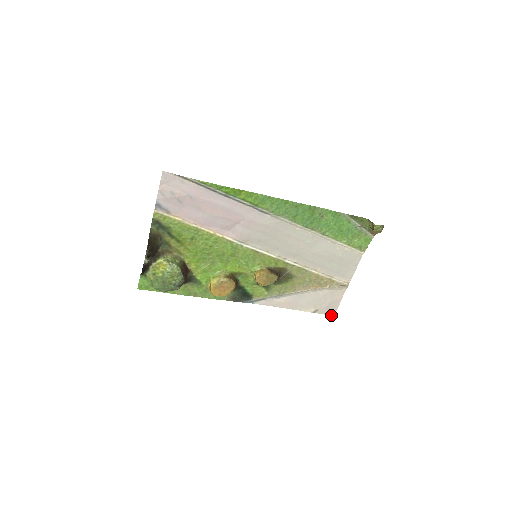
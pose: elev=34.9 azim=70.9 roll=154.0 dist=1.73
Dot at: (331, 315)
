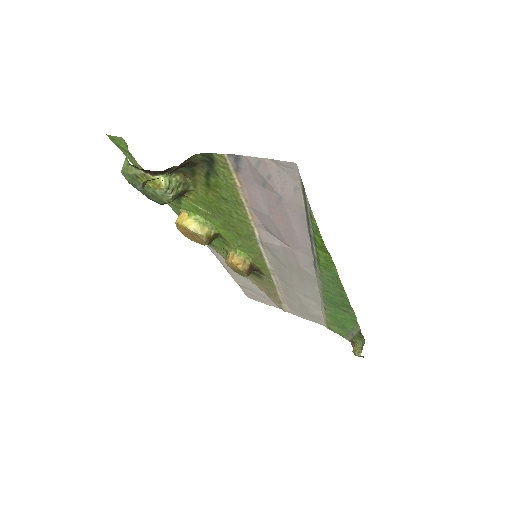
Dot at: (247, 296)
